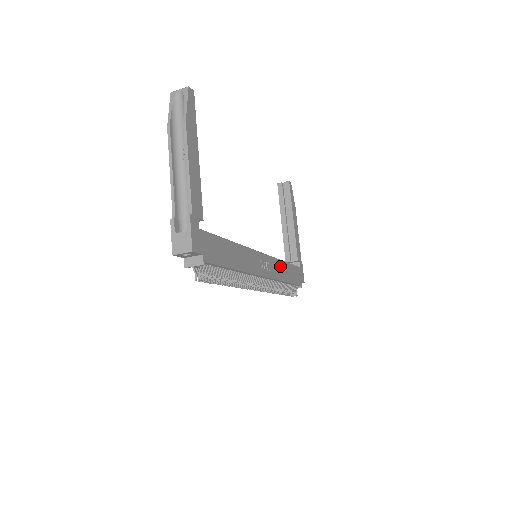
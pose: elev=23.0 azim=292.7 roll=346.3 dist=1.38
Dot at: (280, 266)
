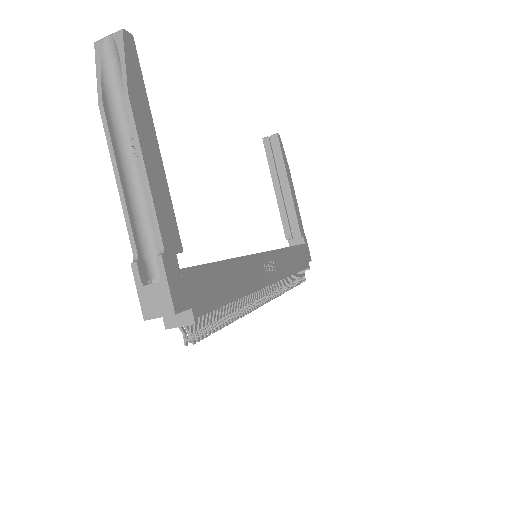
Dot at: (285, 256)
